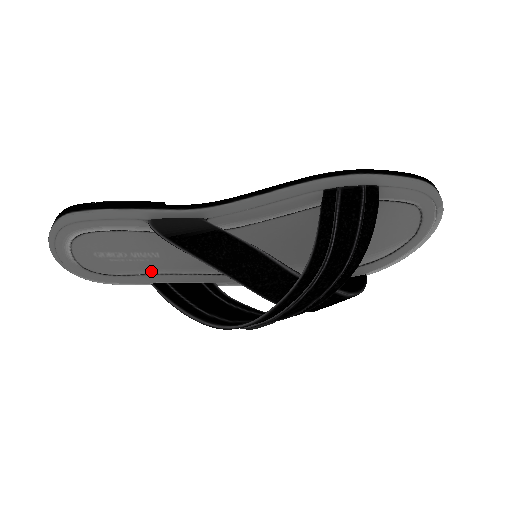
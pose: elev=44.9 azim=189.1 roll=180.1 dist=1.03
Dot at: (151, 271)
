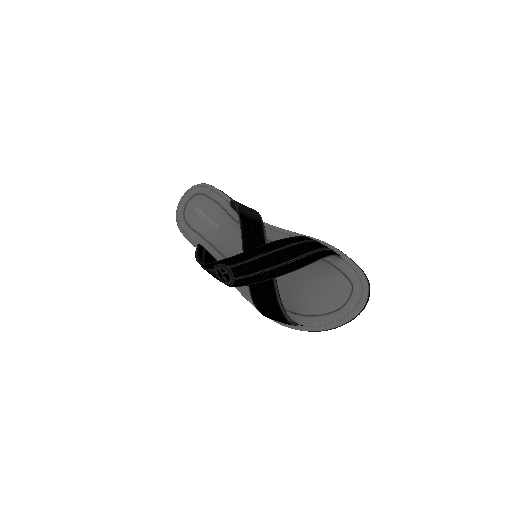
Dot at: (206, 236)
